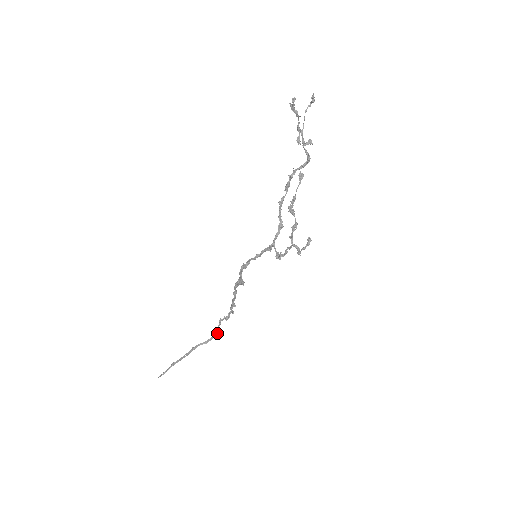
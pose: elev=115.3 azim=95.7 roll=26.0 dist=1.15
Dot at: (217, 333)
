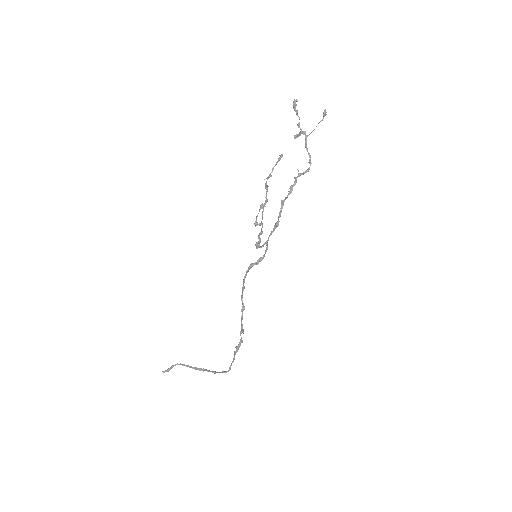
Dot at: (229, 369)
